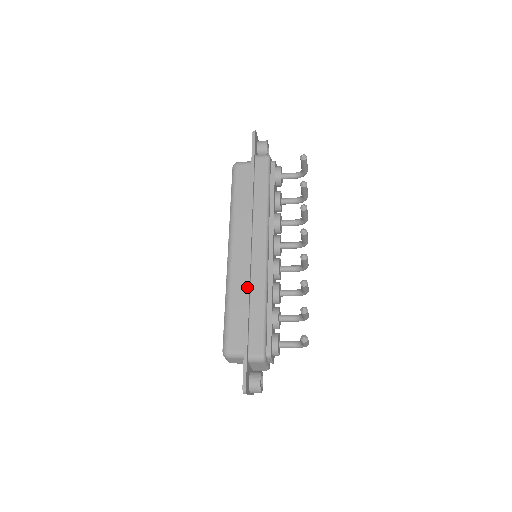
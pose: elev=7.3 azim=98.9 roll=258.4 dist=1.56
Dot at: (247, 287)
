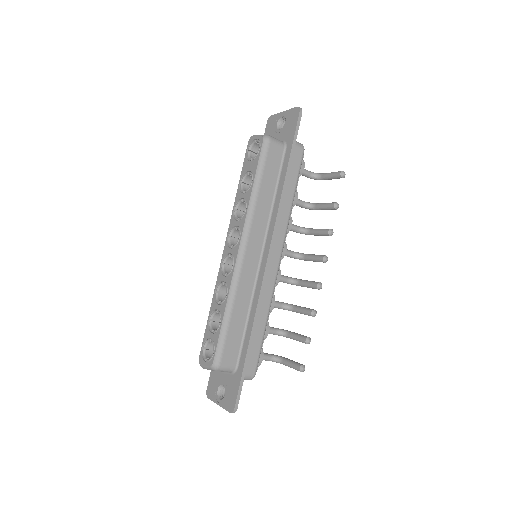
Dot at: (259, 302)
